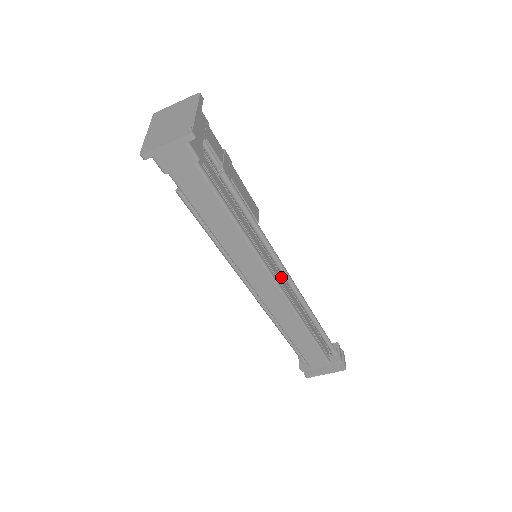
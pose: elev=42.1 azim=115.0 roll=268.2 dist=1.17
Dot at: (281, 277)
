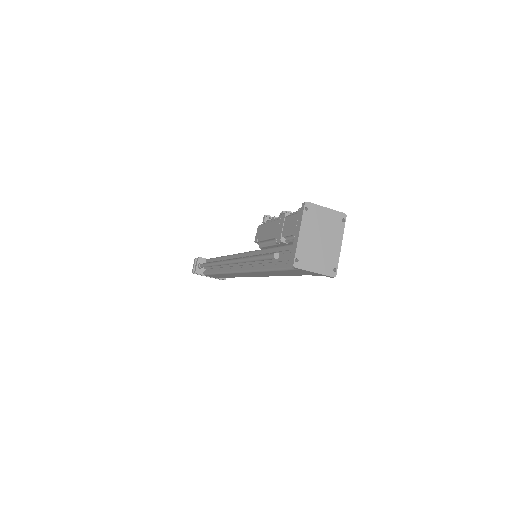
Dot at: occluded
